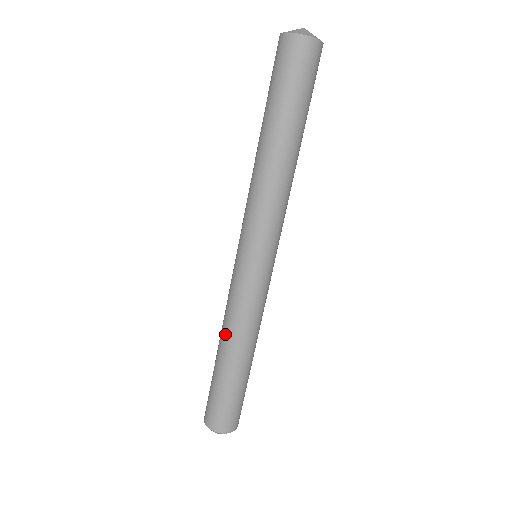
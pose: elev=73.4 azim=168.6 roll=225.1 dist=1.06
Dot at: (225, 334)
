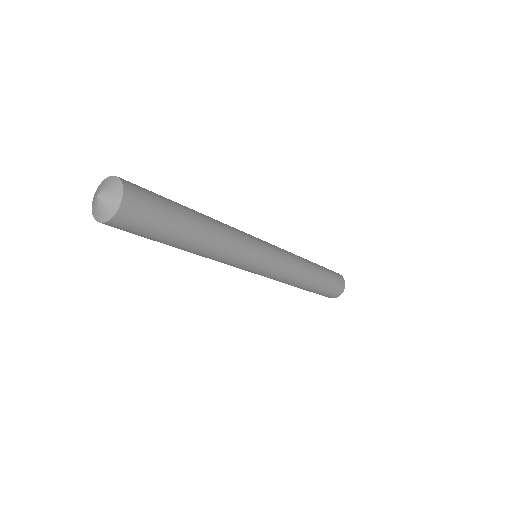
Dot at: occluded
